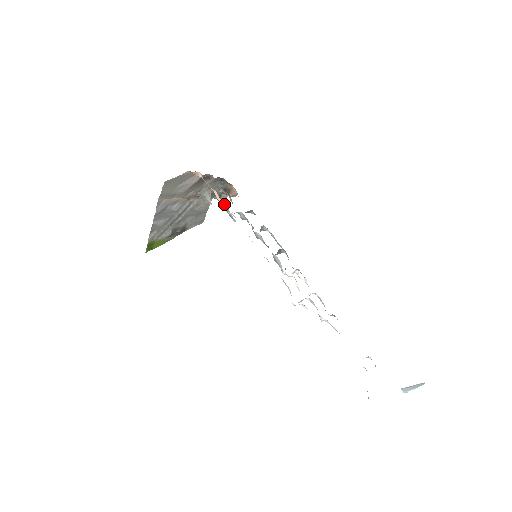
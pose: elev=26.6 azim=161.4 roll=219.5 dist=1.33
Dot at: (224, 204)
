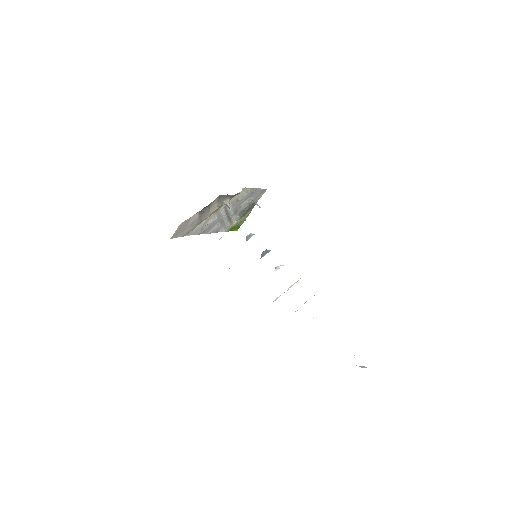
Dot at: occluded
